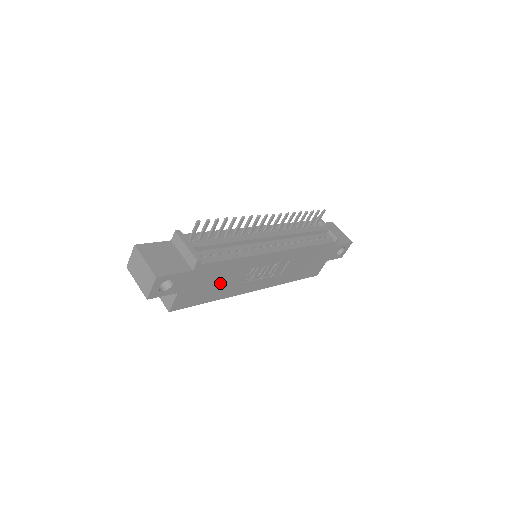
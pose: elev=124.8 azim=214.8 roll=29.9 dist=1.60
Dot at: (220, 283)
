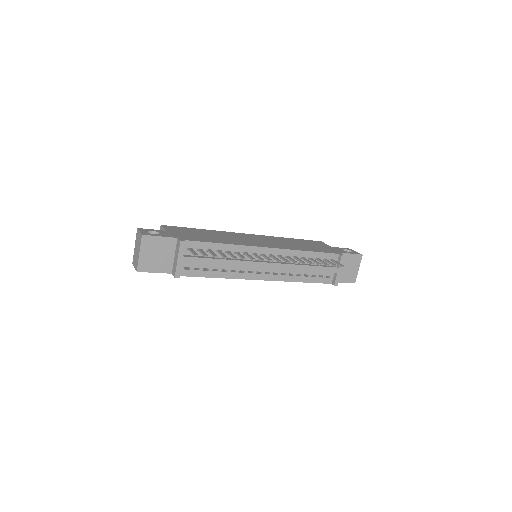
Dot at: occluded
